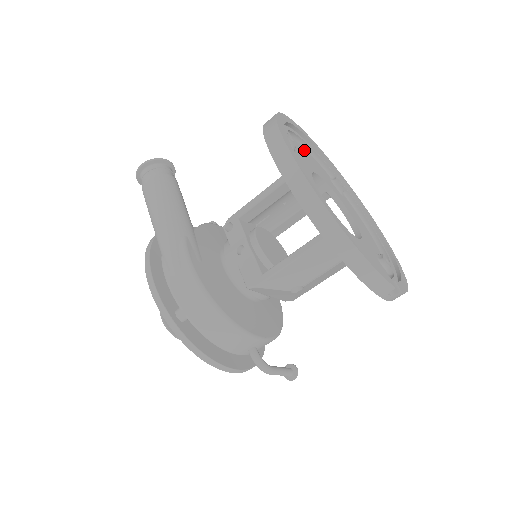
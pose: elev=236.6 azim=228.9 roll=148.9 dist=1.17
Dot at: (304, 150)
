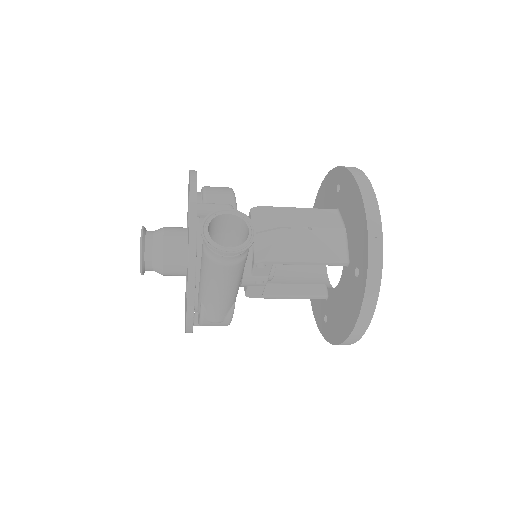
Dot at: occluded
